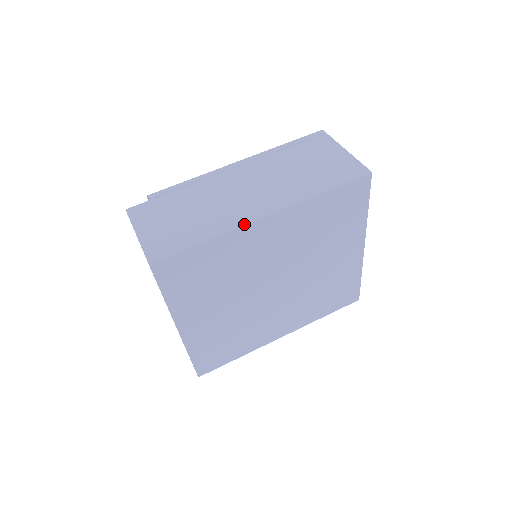
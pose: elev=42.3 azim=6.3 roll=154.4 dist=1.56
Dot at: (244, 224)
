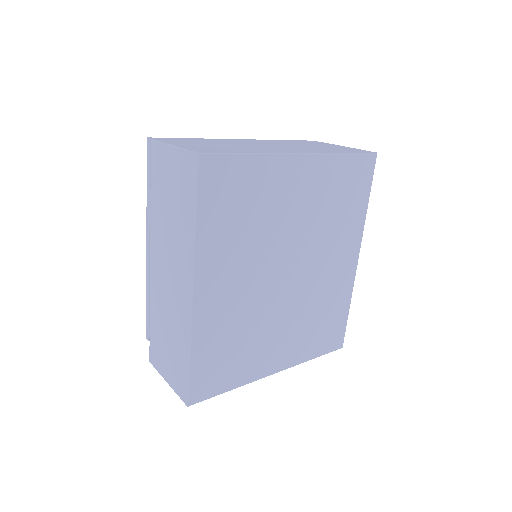
Dot at: (190, 318)
